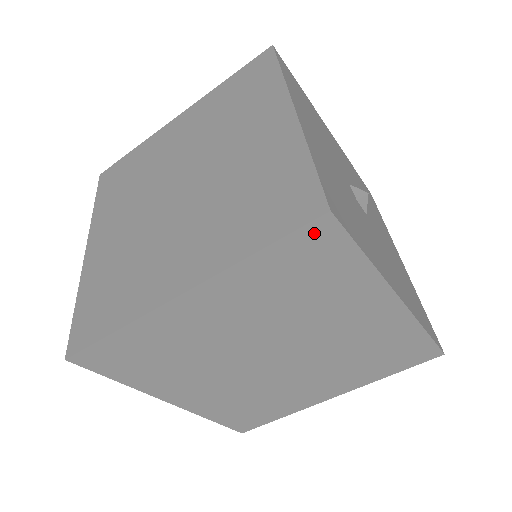
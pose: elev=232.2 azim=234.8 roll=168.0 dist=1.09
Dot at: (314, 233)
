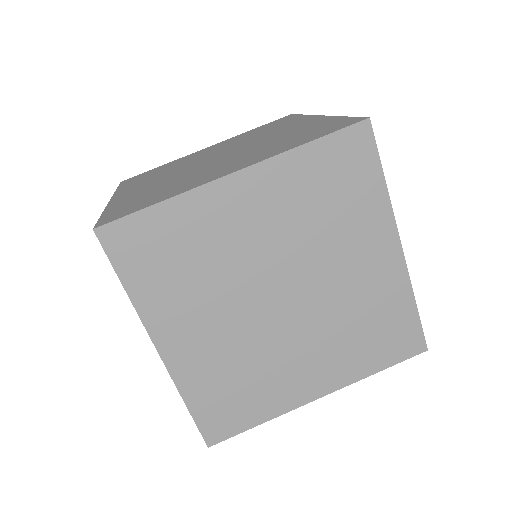
Dot at: (354, 137)
